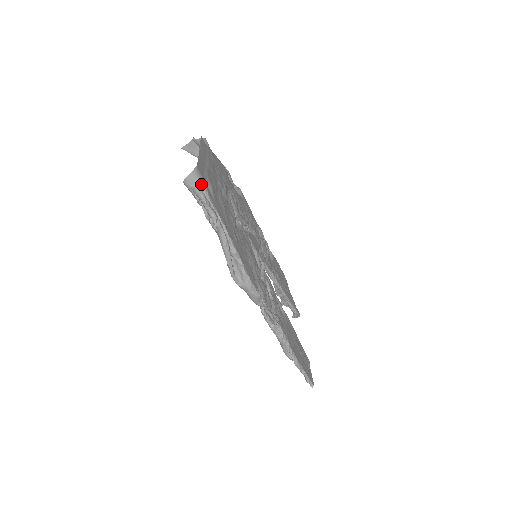
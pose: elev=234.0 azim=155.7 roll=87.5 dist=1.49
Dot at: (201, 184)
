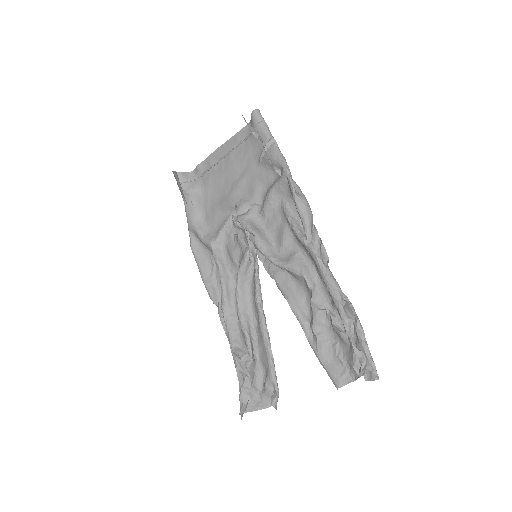
Dot at: (249, 125)
